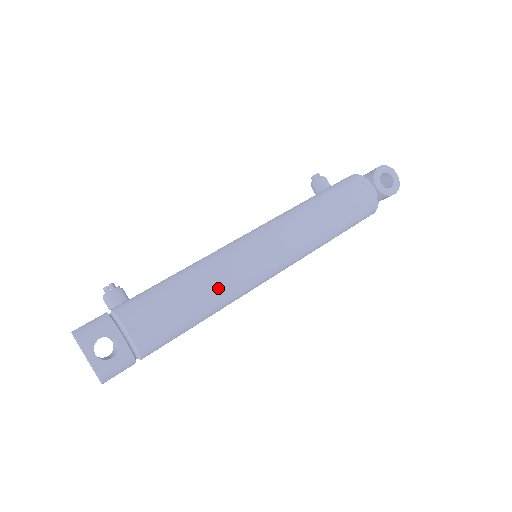
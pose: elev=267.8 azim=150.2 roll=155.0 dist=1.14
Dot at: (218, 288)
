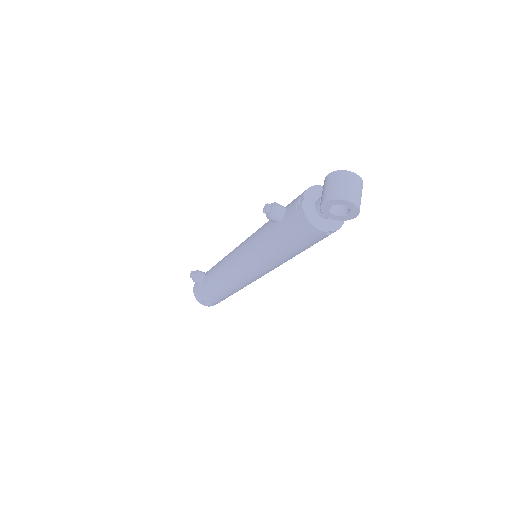
Dot at: (238, 287)
